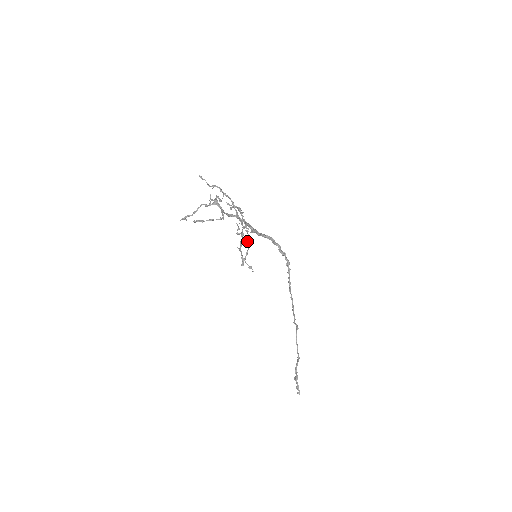
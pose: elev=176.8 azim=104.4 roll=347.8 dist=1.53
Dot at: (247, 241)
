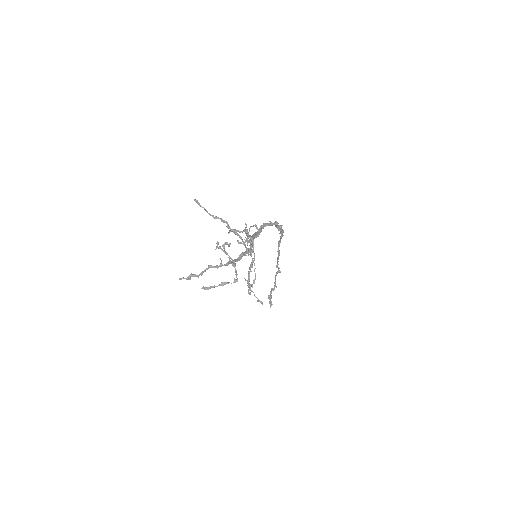
Dot at: (253, 262)
